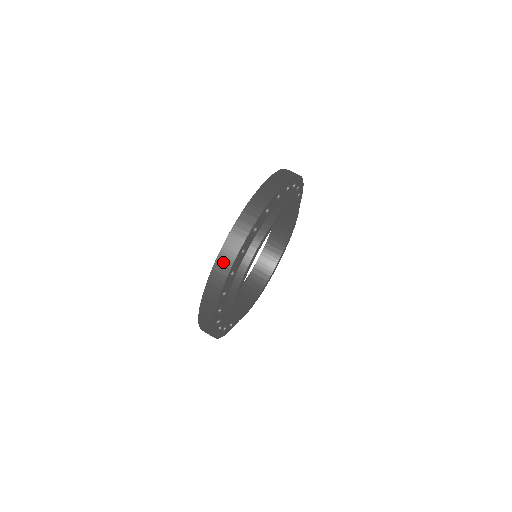
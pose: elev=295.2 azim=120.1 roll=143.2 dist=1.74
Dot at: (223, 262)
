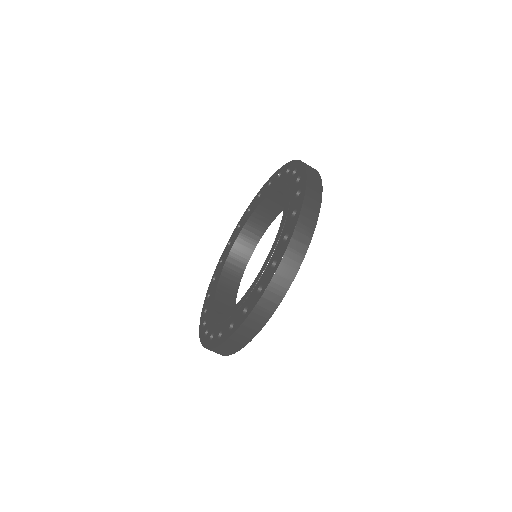
Dot at: occluded
